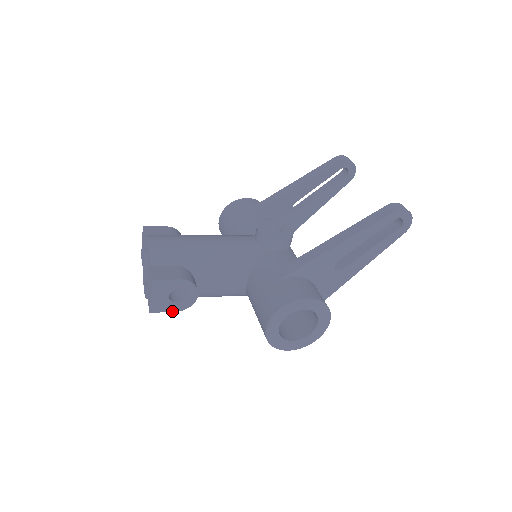
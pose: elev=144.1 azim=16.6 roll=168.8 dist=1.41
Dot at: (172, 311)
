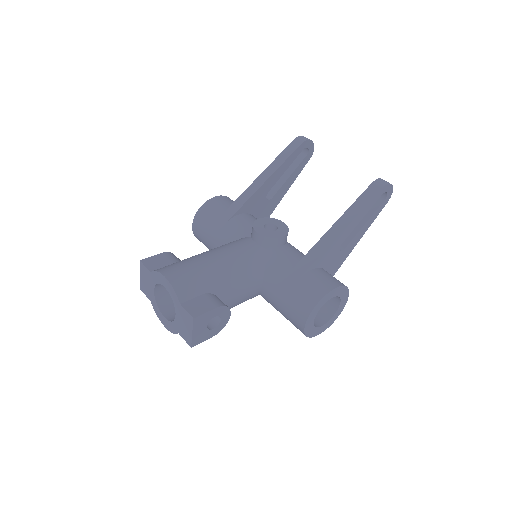
Dot at: (209, 338)
